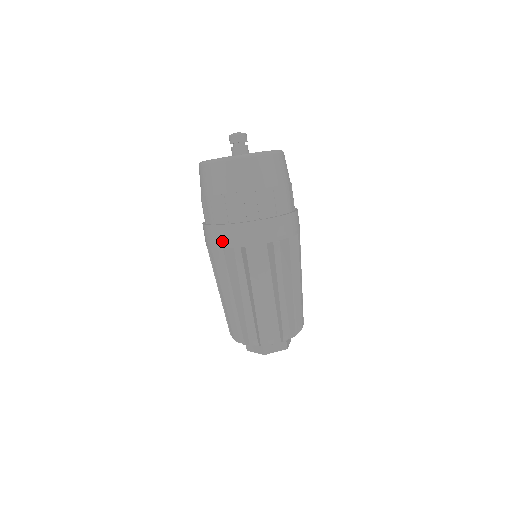
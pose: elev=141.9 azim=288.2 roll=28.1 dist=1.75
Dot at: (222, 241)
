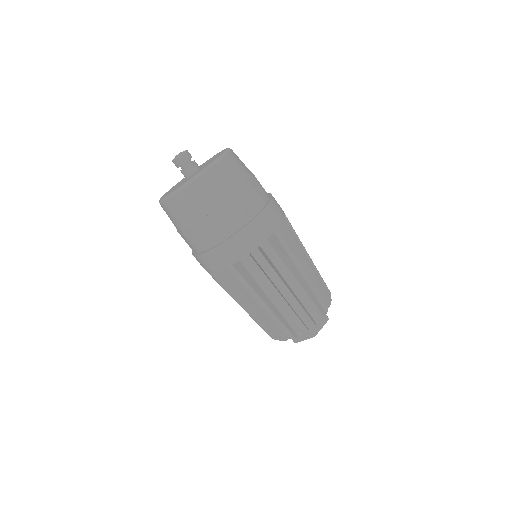
Dot at: (228, 259)
